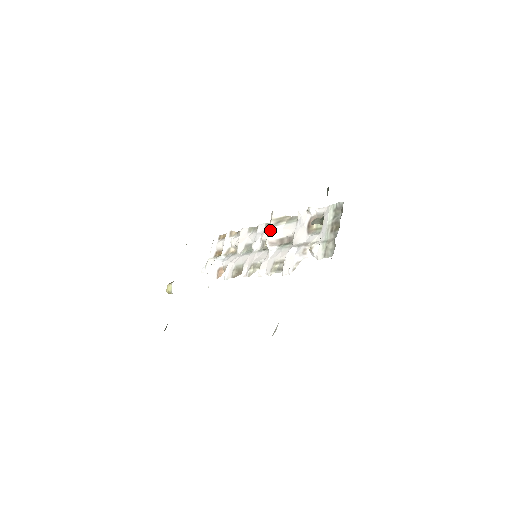
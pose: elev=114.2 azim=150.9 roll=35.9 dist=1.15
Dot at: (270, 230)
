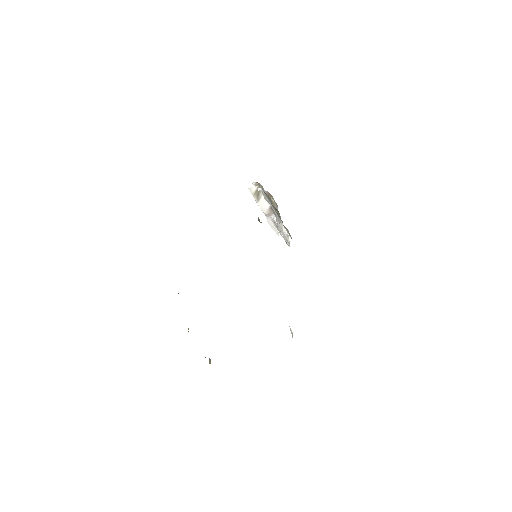
Dot at: (259, 205)
